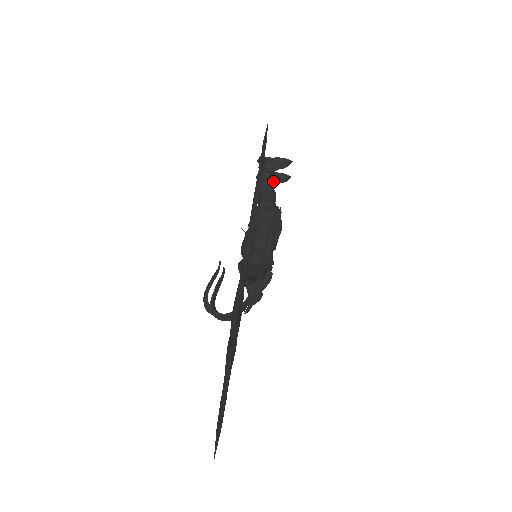
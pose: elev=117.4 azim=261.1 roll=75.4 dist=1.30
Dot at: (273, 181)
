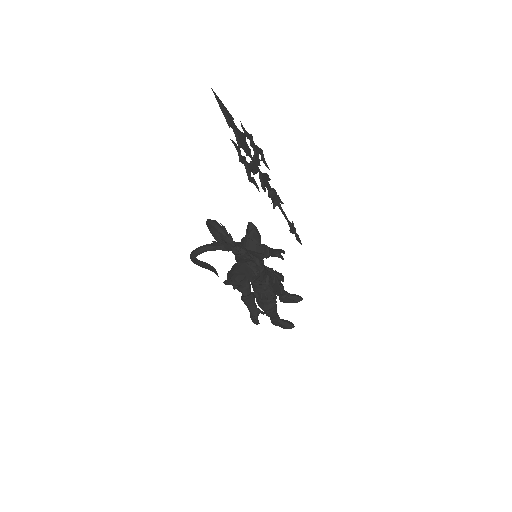
Dot at: occluded
